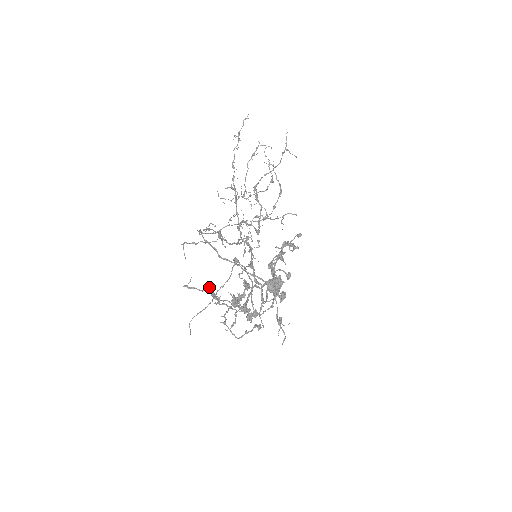
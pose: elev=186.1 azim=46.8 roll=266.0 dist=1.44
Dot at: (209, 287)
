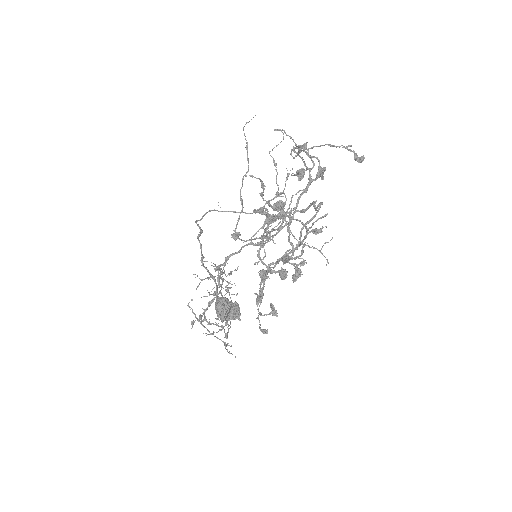
Dot at: (298, 147)
